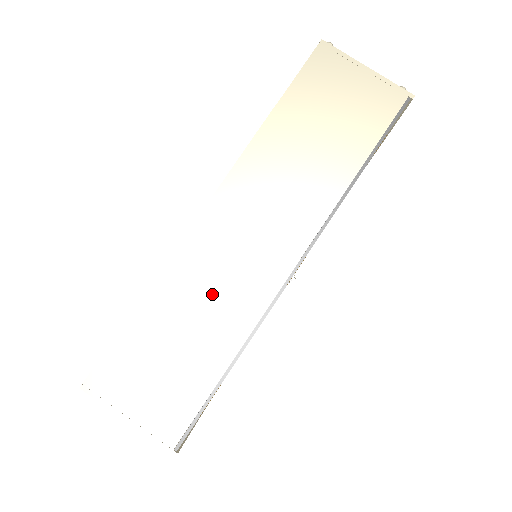
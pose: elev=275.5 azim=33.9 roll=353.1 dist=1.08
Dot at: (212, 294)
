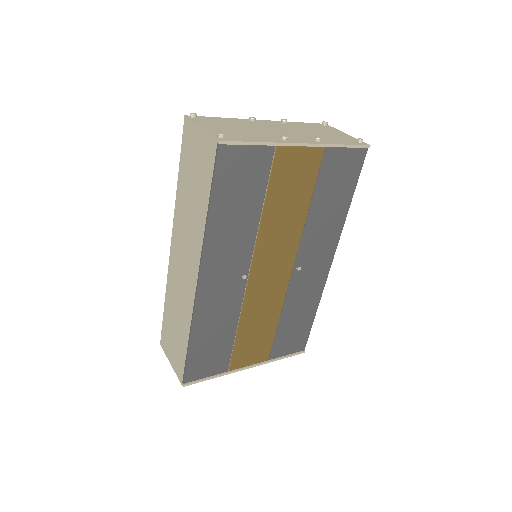
Dot at: (179, 298)
